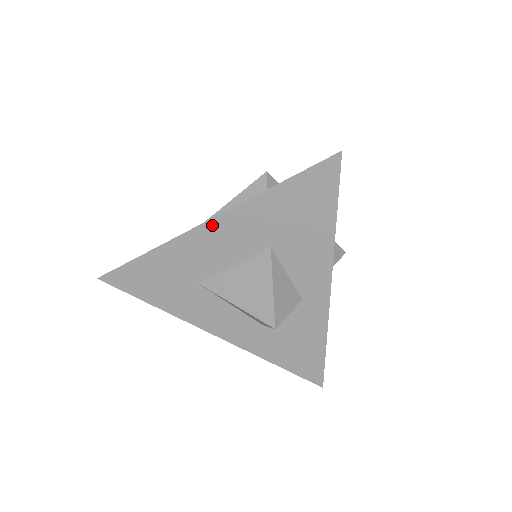
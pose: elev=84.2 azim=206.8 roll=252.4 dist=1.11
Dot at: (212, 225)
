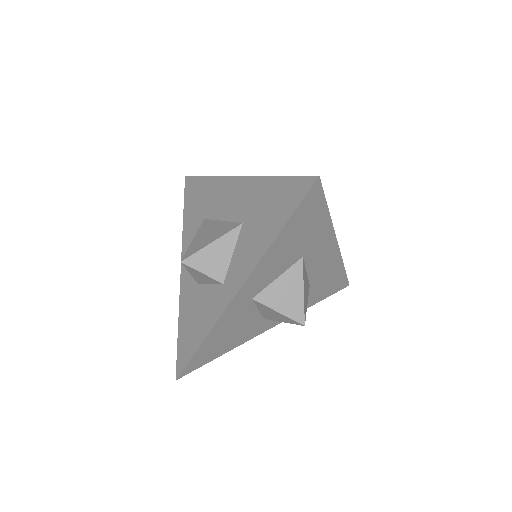
Dot at: (237, 181)
